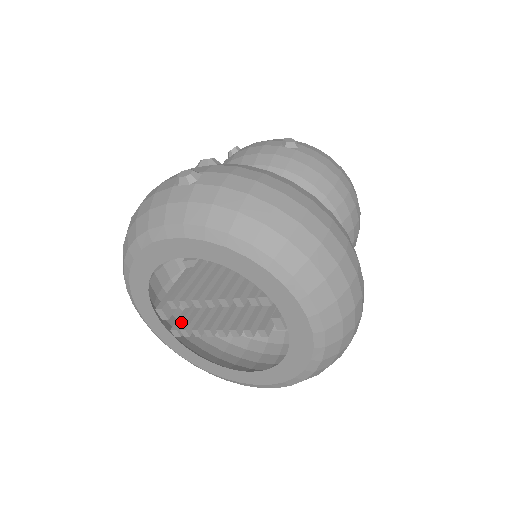
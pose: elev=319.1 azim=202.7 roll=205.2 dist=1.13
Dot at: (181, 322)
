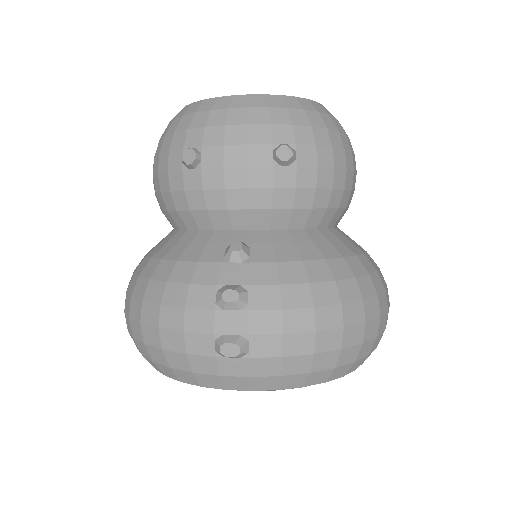
Dot at: occluded
